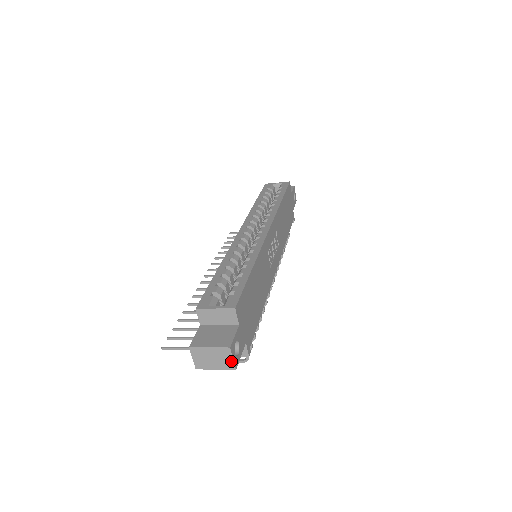
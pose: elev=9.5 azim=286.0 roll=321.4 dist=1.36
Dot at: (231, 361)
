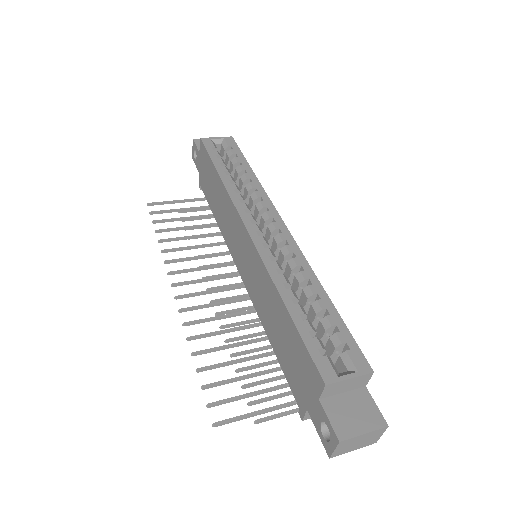
Dot at: (378, 437)
